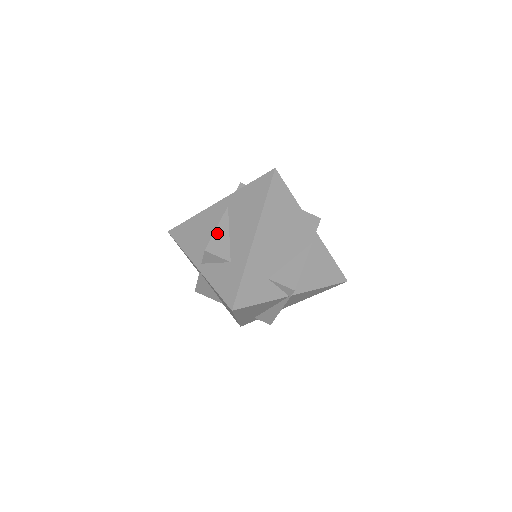
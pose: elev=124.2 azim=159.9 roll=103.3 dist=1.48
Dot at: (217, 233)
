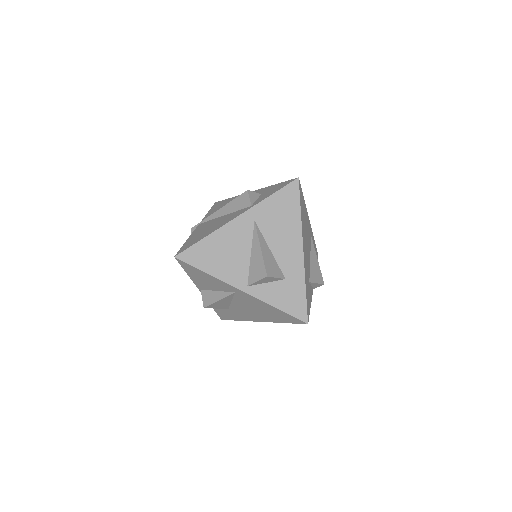
Dot at: (264, 254)
